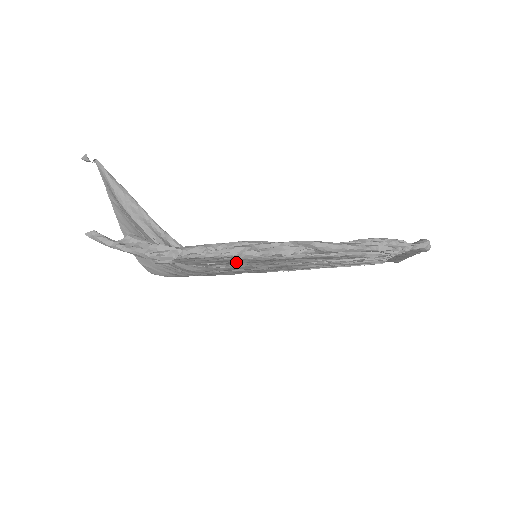
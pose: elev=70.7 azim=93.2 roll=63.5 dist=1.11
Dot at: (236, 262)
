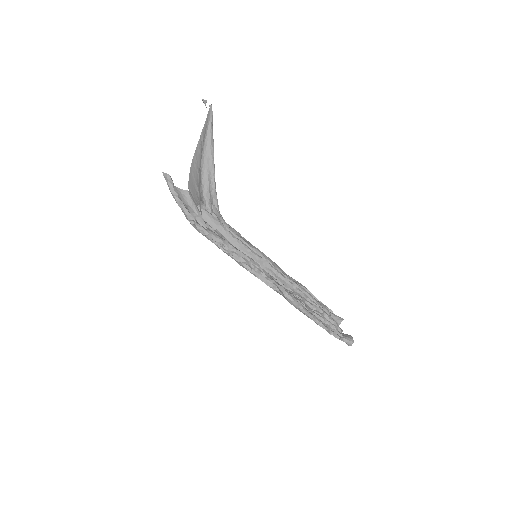
Dot at: occluded
